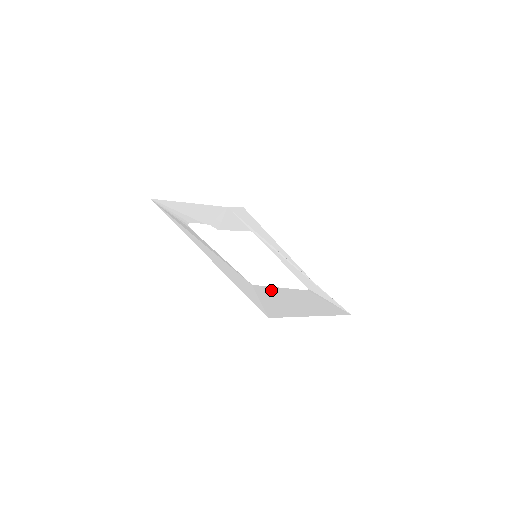
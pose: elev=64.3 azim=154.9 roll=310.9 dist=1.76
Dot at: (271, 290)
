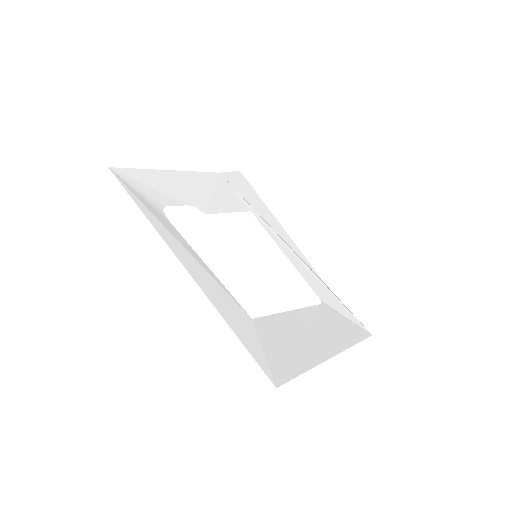
Dot at: (277, 321)
